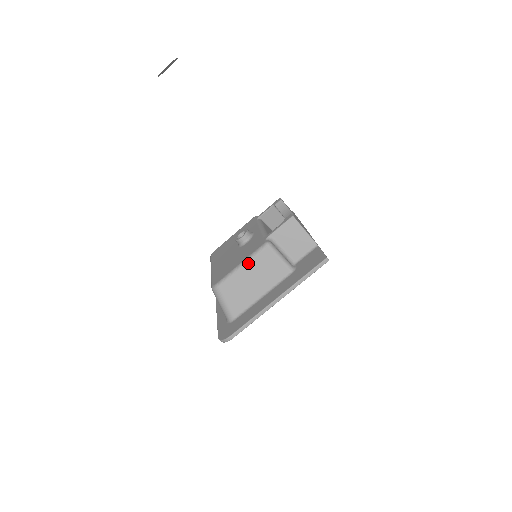
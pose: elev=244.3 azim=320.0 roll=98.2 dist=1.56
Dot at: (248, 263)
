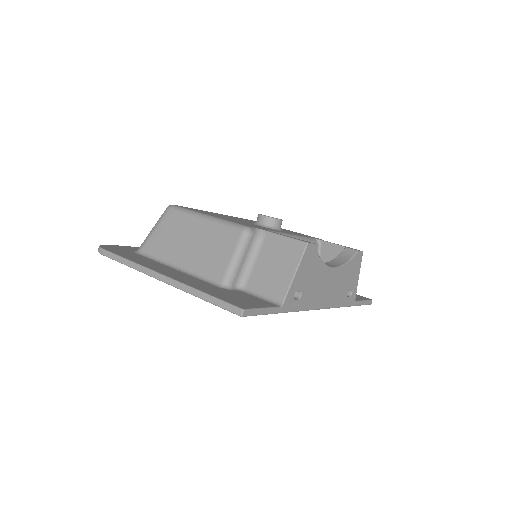
Dot at: (211, 222)
